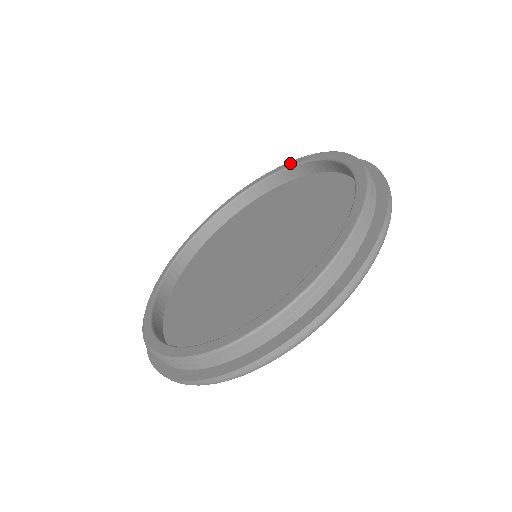
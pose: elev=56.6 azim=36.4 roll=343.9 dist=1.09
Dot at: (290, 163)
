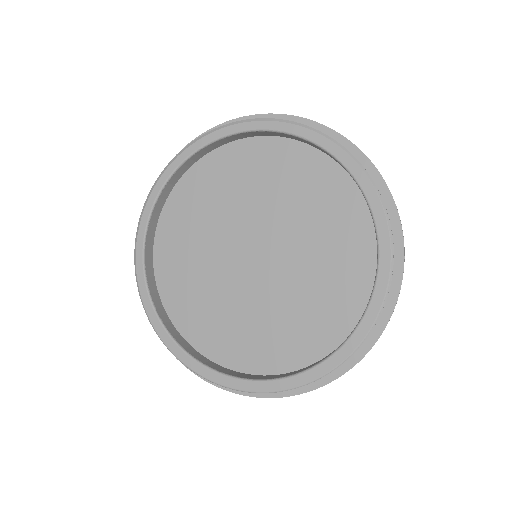
Dot at: (378, 210)
